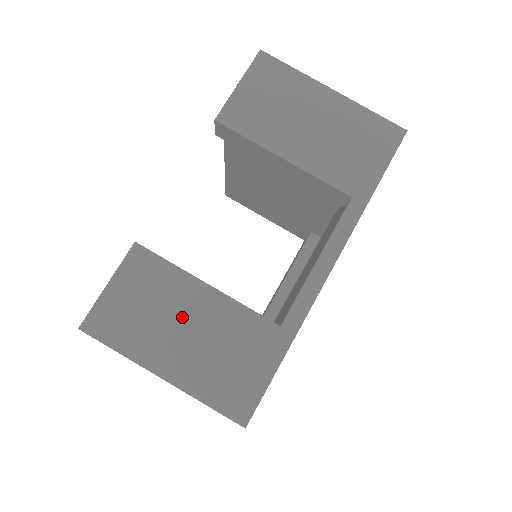
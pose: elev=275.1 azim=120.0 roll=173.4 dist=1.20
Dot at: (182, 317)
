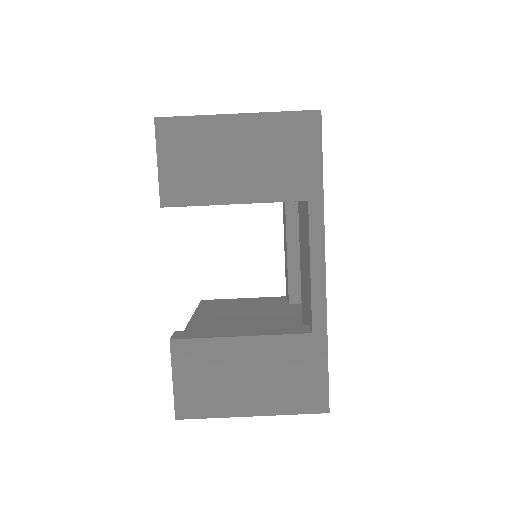
Dot at: (239, 370)
